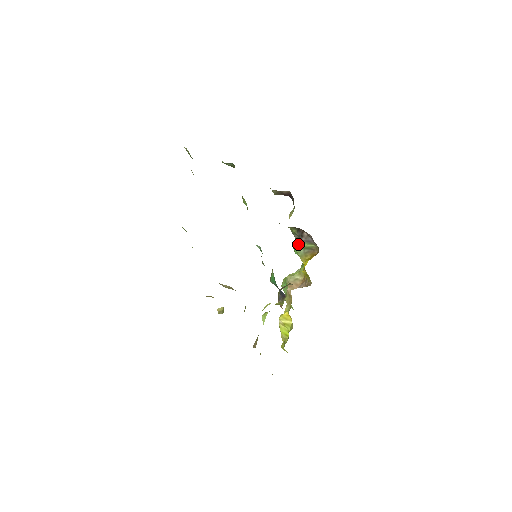
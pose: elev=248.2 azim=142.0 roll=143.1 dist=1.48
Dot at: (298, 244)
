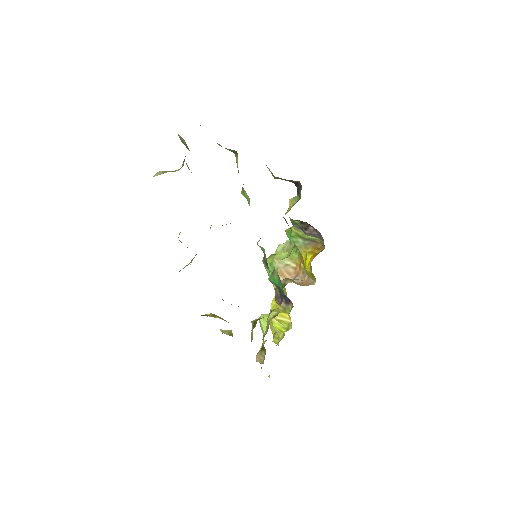
Dot at: (296, 233)
